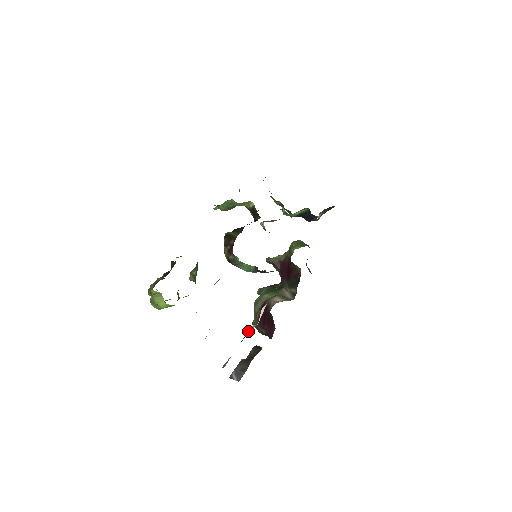
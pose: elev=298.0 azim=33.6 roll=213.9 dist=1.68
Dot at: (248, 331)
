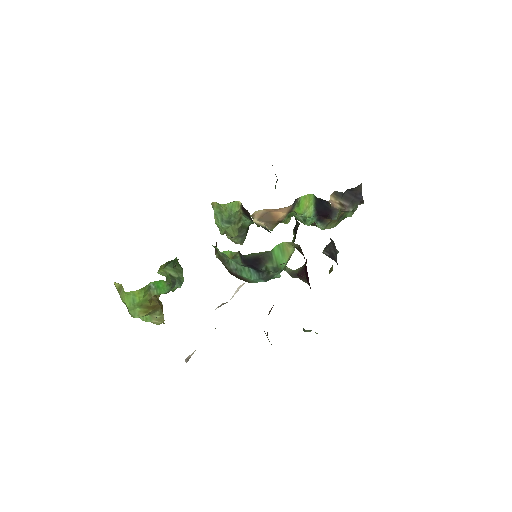
Dot at: occluded
